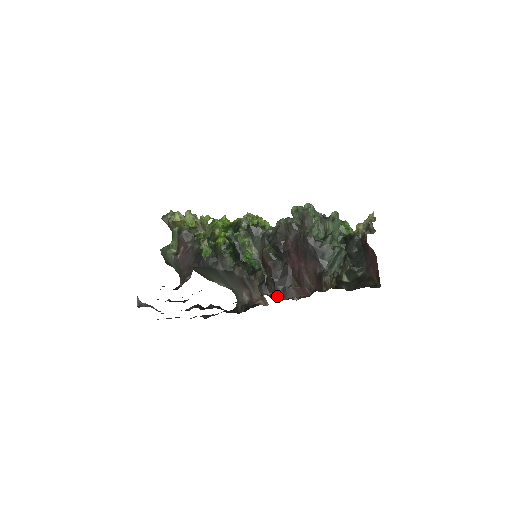
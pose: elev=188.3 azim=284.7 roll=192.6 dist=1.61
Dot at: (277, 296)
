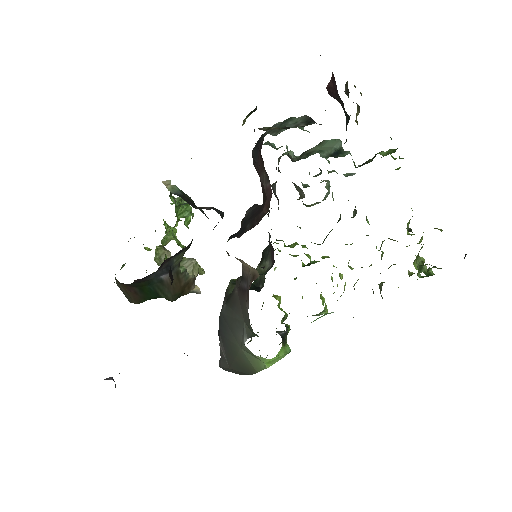
Dot at: occluded
